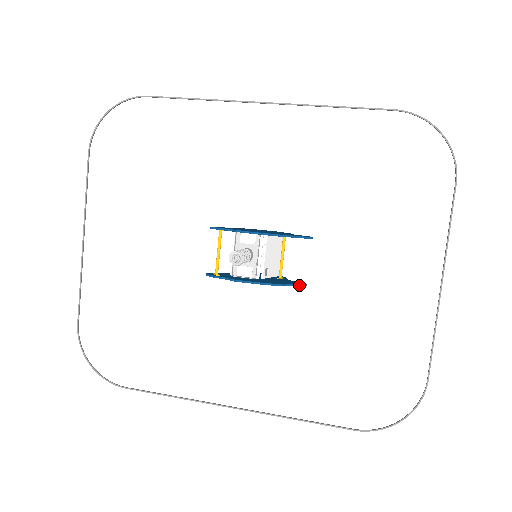
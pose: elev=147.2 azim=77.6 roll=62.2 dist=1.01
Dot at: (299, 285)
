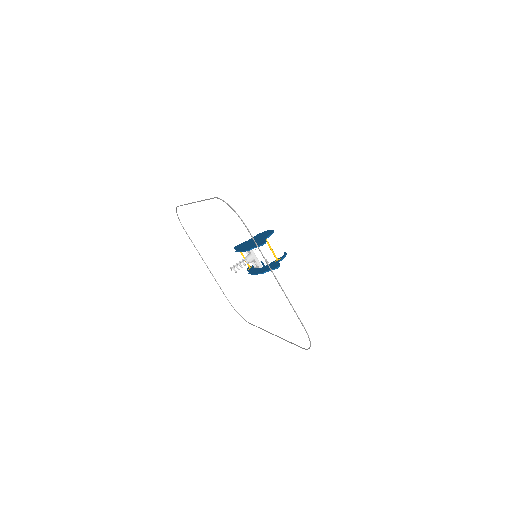
Dot at: occluded
